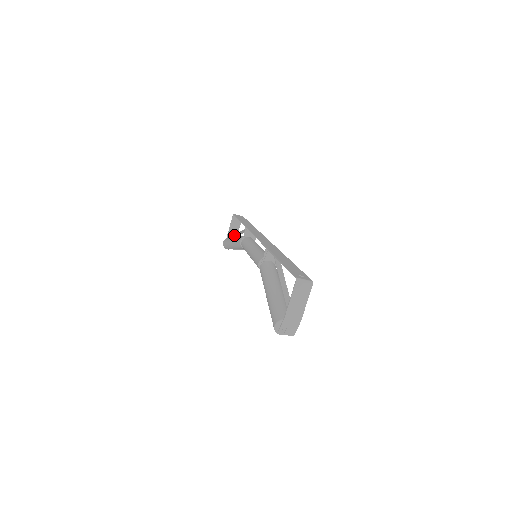
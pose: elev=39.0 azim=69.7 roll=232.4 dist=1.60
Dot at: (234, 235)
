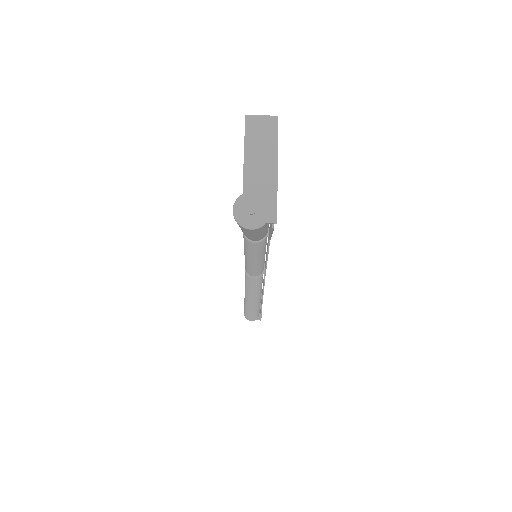
Dot at: occluded
